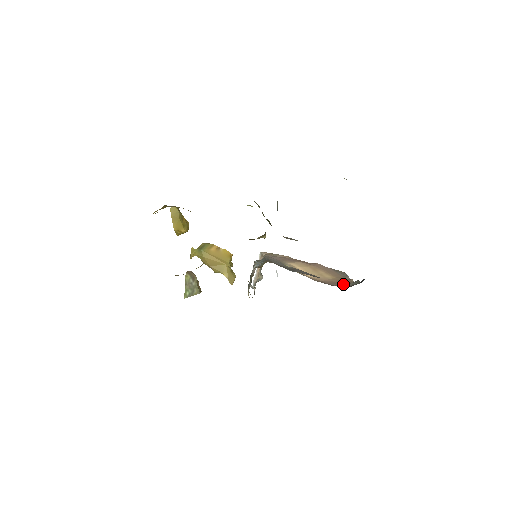
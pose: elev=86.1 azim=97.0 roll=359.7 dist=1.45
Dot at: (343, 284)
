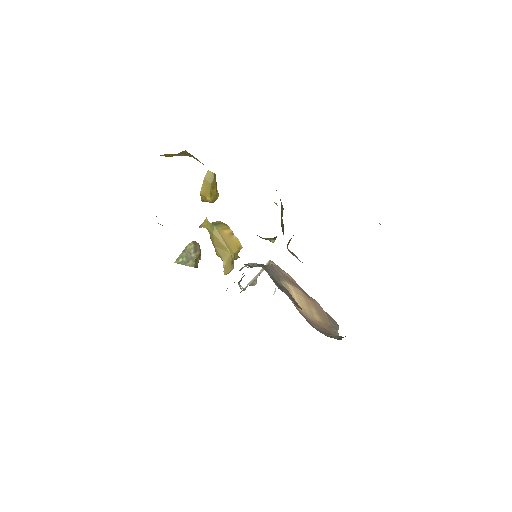
Dot at: (325, 331)
